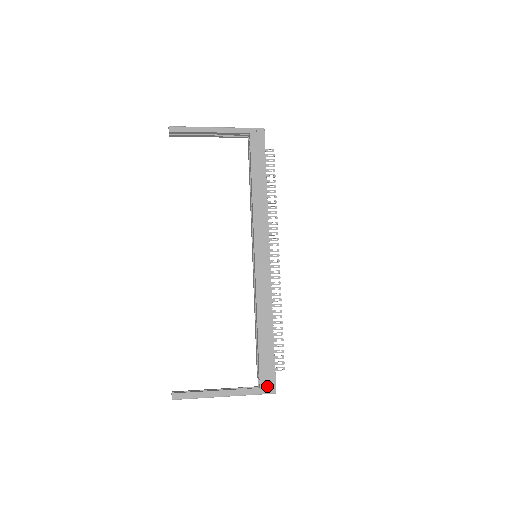
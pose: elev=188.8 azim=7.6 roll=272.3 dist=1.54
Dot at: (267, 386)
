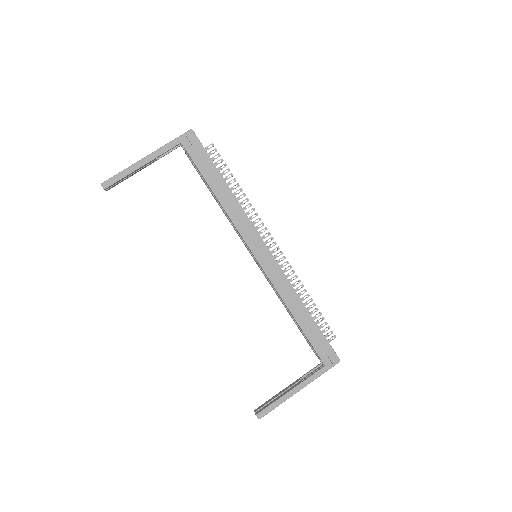
Dot at: (330, 361)
